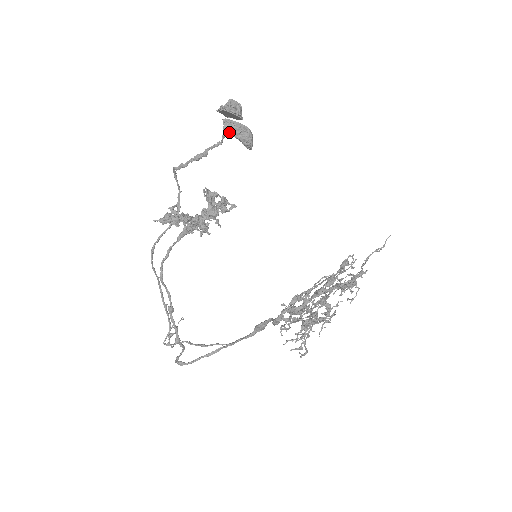
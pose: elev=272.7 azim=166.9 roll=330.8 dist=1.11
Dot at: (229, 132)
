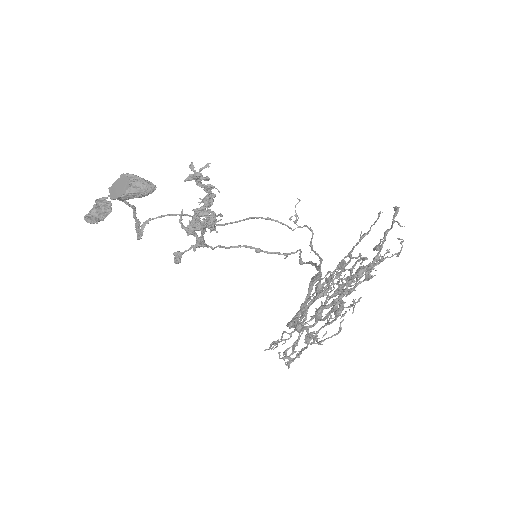
Dot at: (124, 199)
